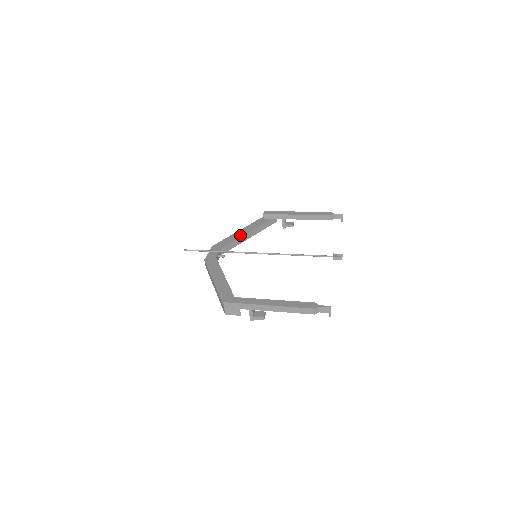
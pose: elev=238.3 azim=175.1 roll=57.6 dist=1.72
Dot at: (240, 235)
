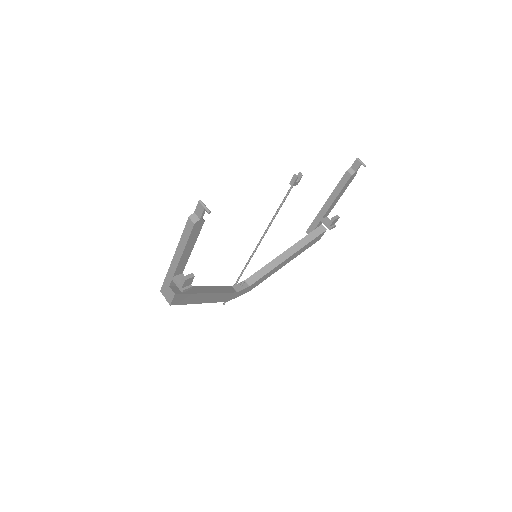
Dot at: (273, 260)
